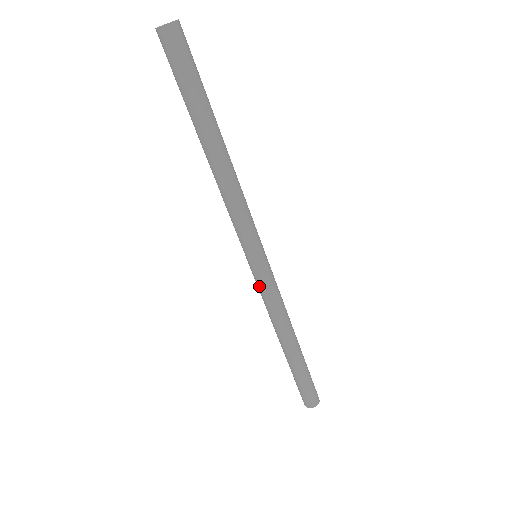
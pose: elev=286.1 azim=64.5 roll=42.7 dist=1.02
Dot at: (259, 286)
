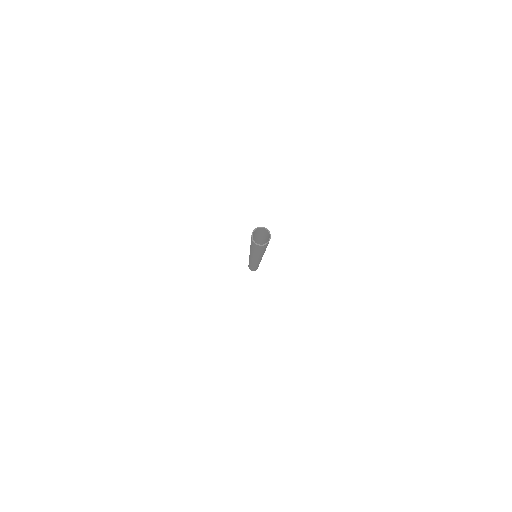
Dot at: occluded
